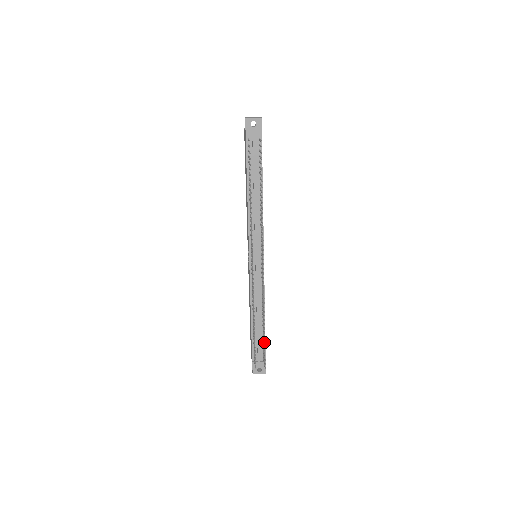
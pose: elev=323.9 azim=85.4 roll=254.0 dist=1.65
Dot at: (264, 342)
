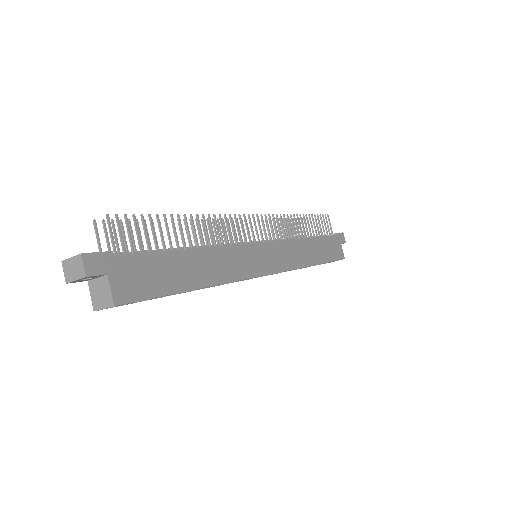
Dot at: (158, 216)
